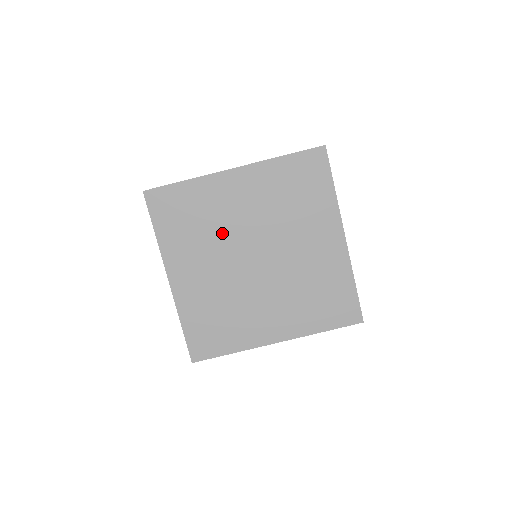
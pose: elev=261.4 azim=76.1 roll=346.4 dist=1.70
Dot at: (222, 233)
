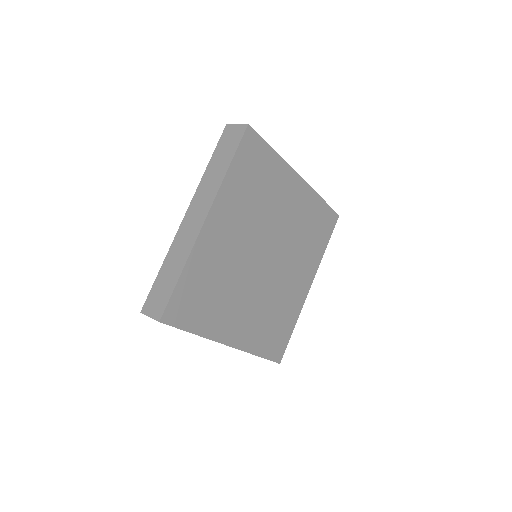
Dot at: (235, 272)
